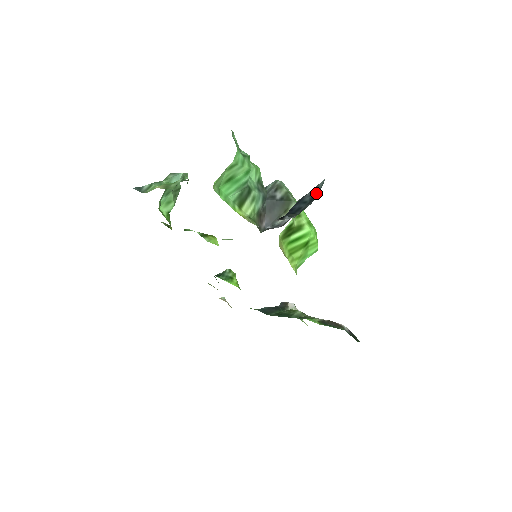
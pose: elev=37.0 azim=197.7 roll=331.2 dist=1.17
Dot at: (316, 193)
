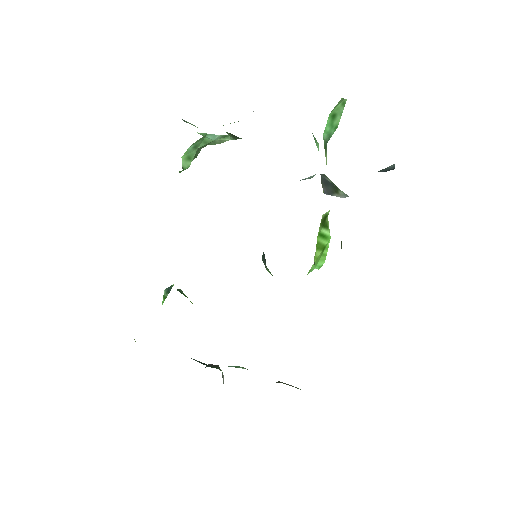
Dot at: (391, 169)
